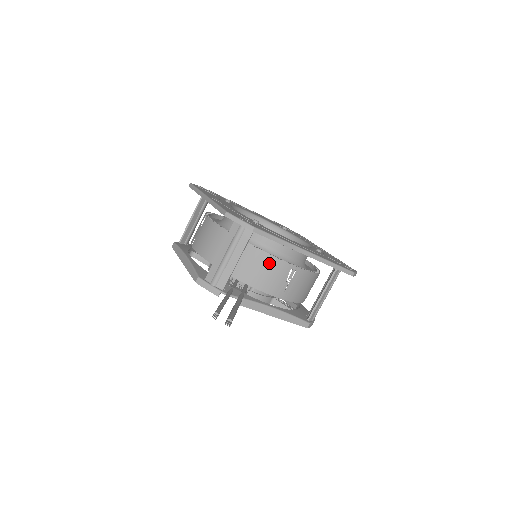
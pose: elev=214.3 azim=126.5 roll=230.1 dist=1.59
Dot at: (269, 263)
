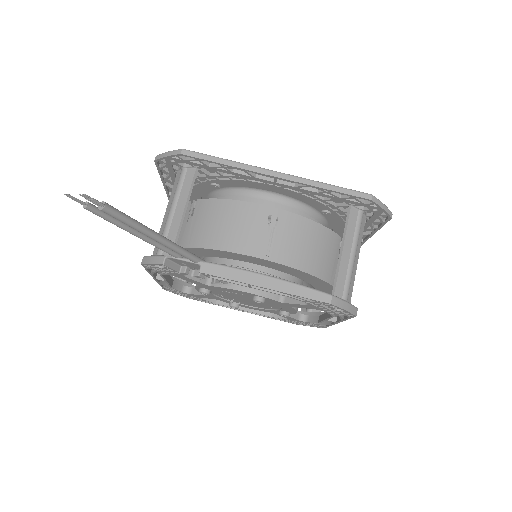
Dot at: (234, 211)
